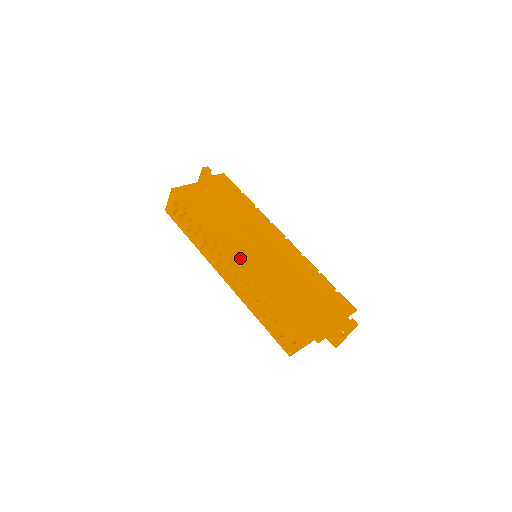
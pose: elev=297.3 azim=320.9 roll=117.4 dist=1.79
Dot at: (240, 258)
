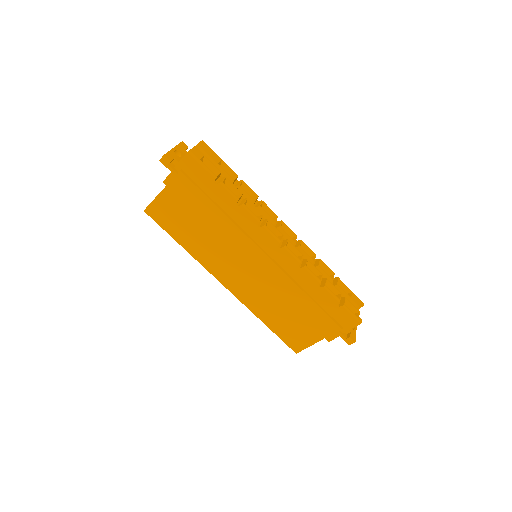
Dot at: (231, 286)
